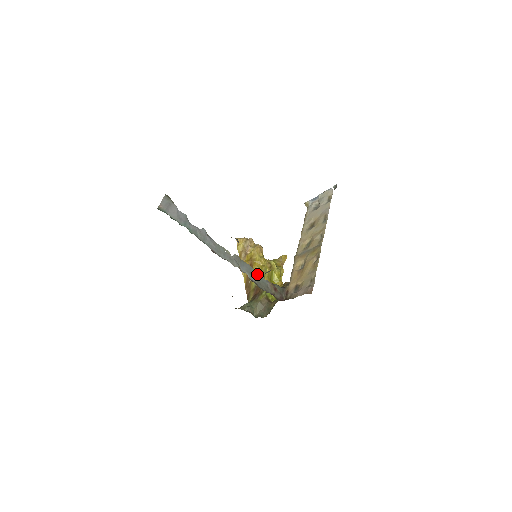
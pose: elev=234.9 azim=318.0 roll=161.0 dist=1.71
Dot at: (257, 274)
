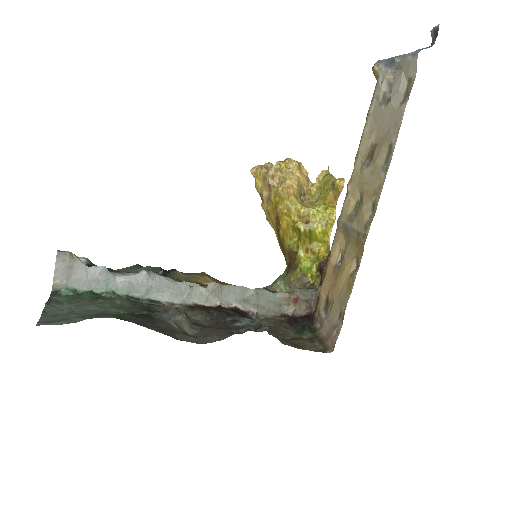
Dot at: (257, 294)
